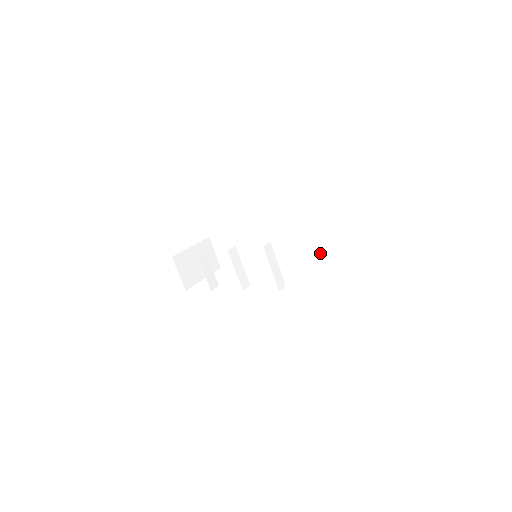
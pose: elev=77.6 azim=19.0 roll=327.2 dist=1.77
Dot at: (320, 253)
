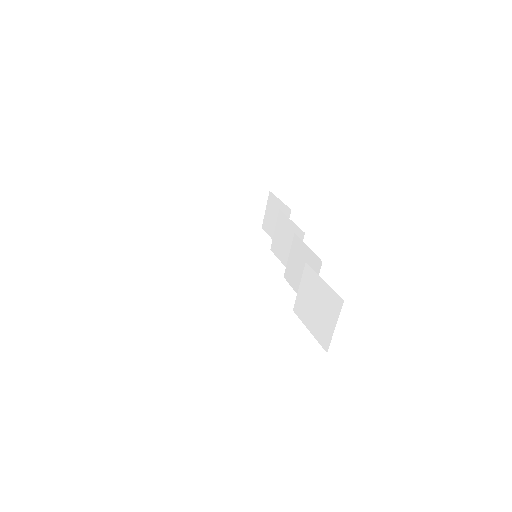
Dot at: (304, 312)
